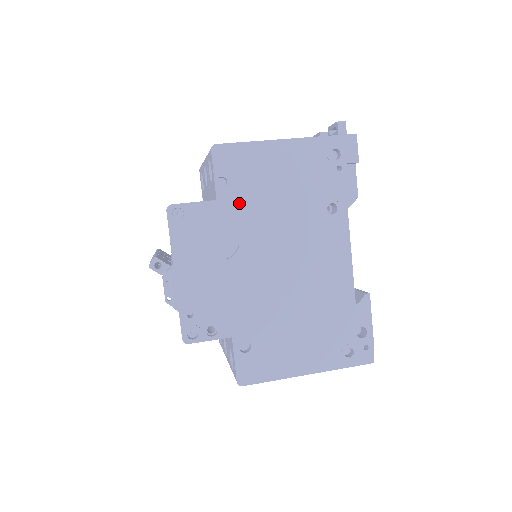
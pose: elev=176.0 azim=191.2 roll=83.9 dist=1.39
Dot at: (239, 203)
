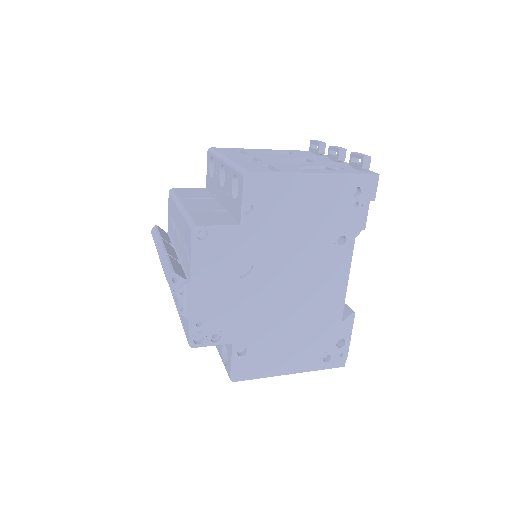
Dot at: (260, 229)
